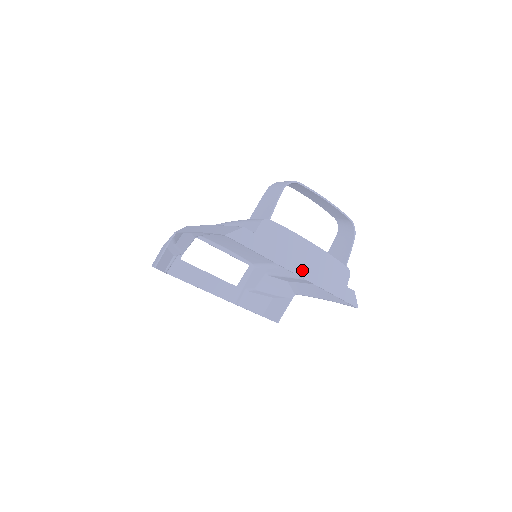
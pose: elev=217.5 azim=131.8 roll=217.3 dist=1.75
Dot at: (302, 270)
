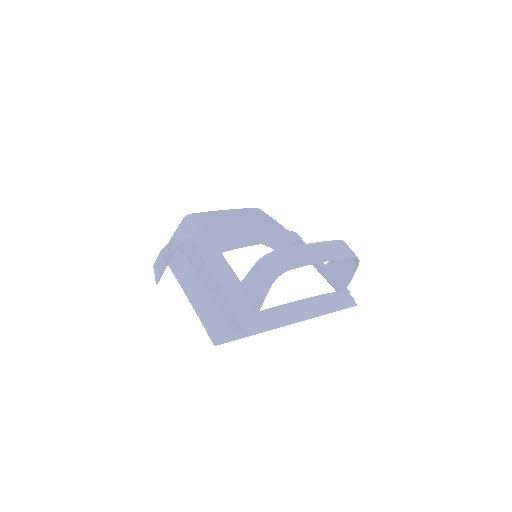
Dot at: (297, 319)
